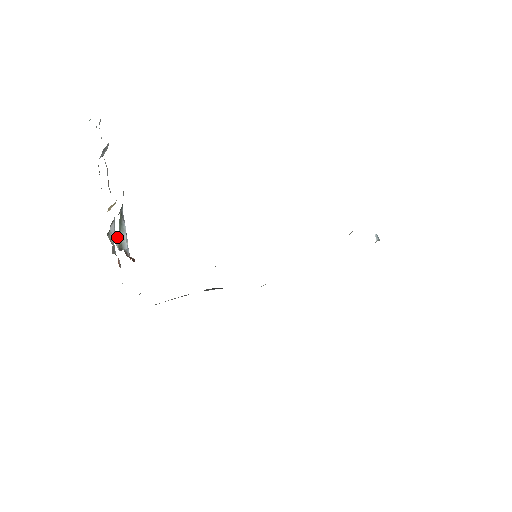
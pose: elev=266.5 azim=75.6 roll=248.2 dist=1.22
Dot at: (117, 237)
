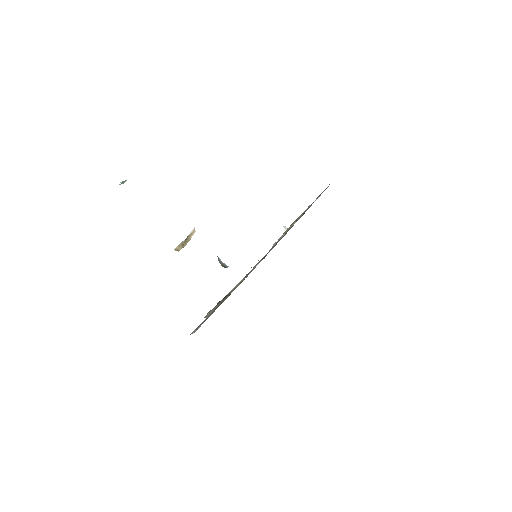
Dot at: (218, 260)
